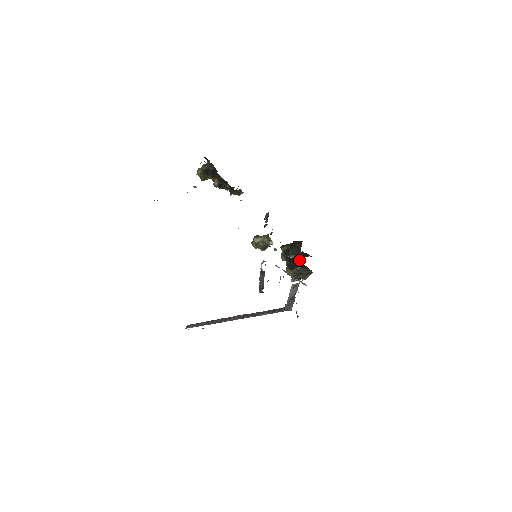
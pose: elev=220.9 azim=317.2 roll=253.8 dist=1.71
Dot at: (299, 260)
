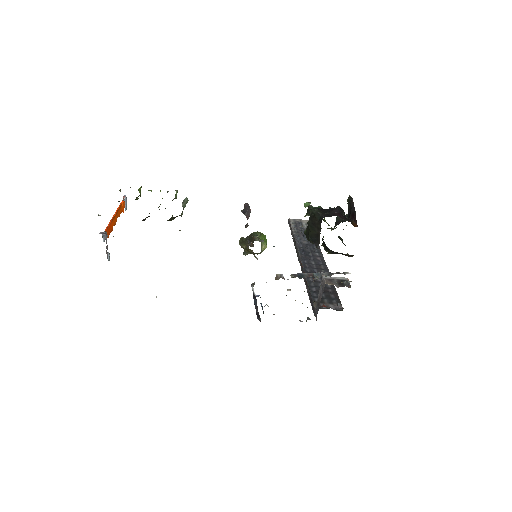
Dot at: occluded
